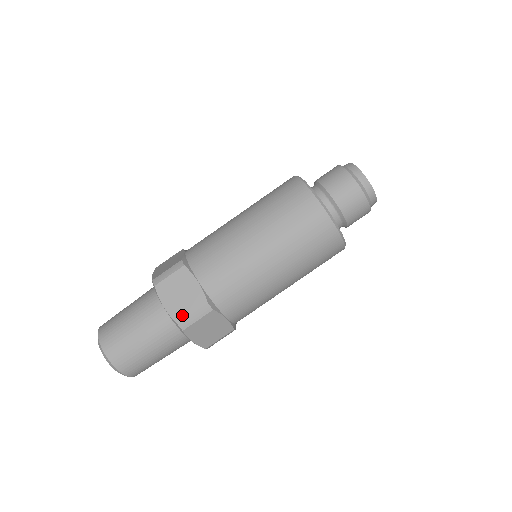
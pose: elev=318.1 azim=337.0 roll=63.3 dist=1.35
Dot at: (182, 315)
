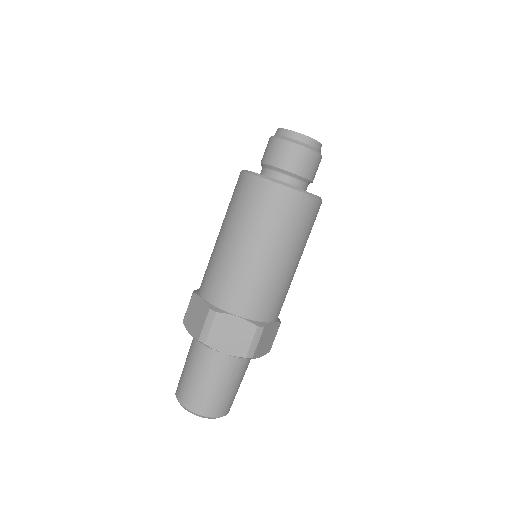
Dot at: (244, 349)
